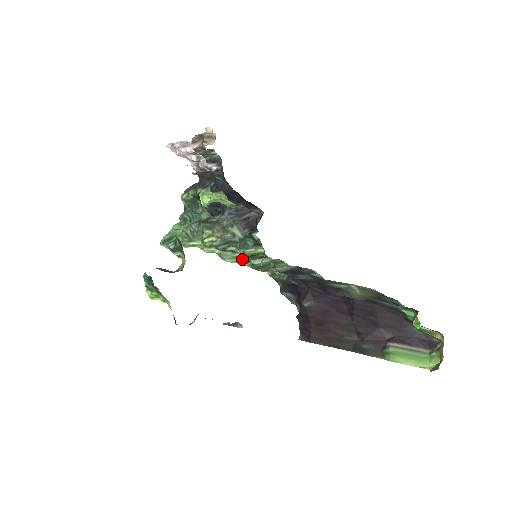
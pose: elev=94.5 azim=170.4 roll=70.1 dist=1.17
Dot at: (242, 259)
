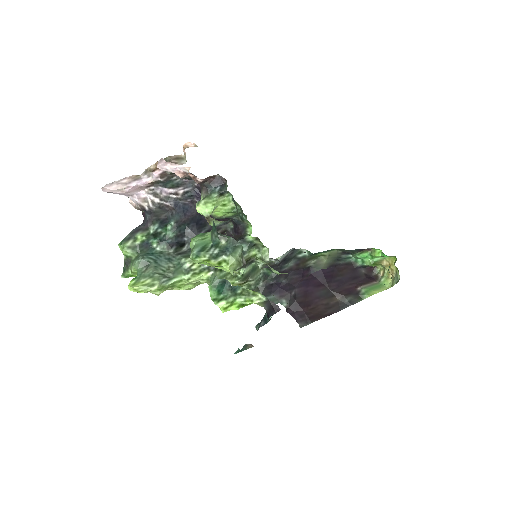
Dot at: occluded
